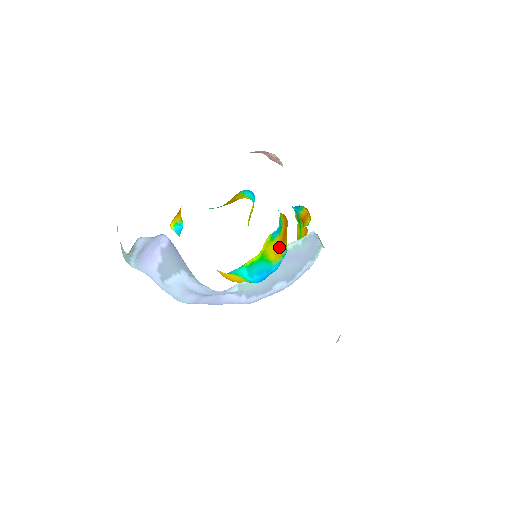
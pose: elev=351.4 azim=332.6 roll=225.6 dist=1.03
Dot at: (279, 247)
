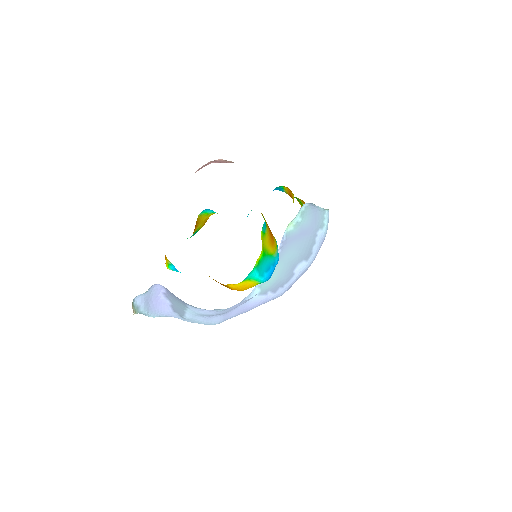
Dot at: (271, 239)
